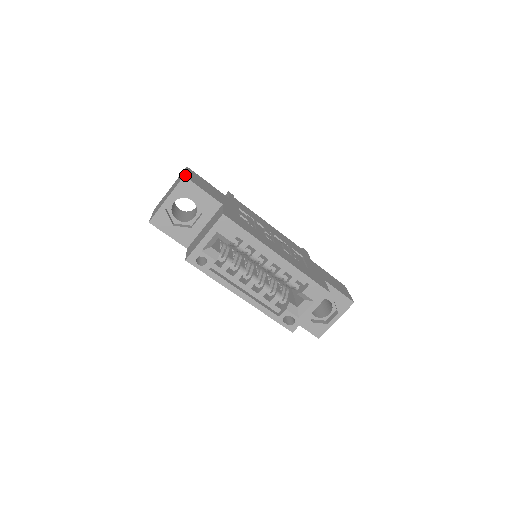
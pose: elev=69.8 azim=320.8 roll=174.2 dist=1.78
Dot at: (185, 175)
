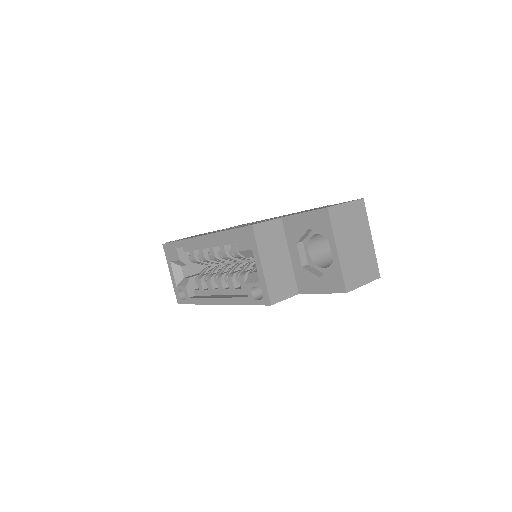
Dot at: occluded
